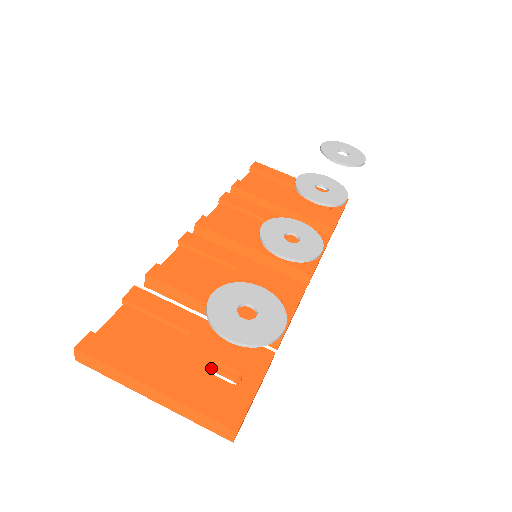
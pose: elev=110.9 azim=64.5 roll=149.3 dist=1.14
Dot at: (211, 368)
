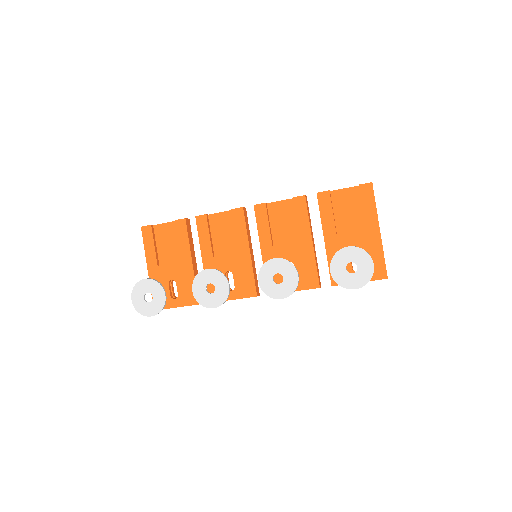
Dot at: occluded
